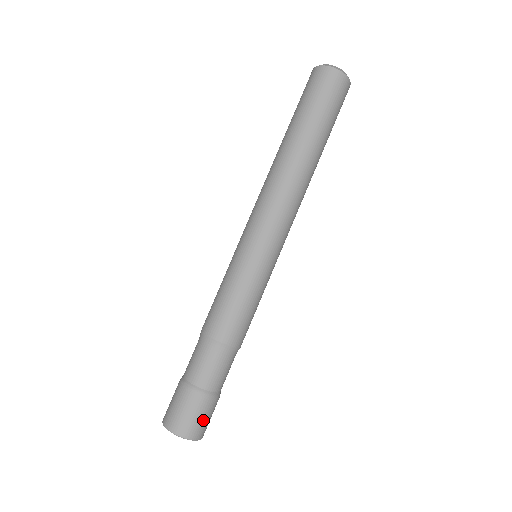
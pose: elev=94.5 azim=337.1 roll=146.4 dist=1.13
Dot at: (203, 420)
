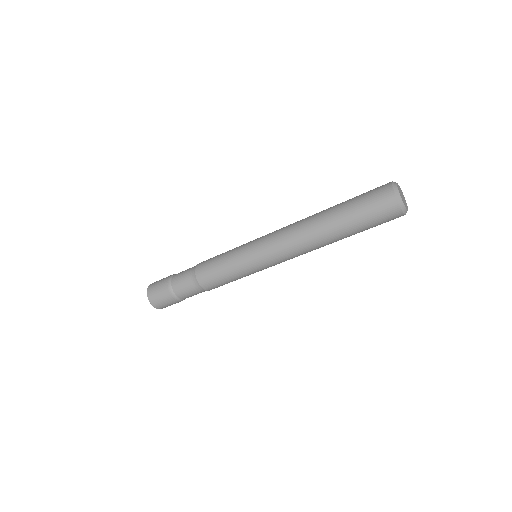
Dot at: occluded
